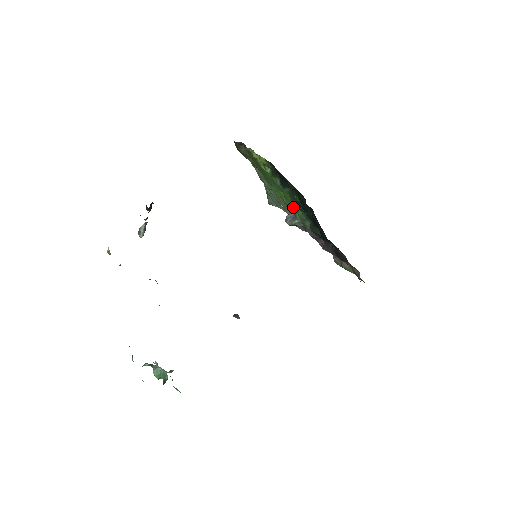
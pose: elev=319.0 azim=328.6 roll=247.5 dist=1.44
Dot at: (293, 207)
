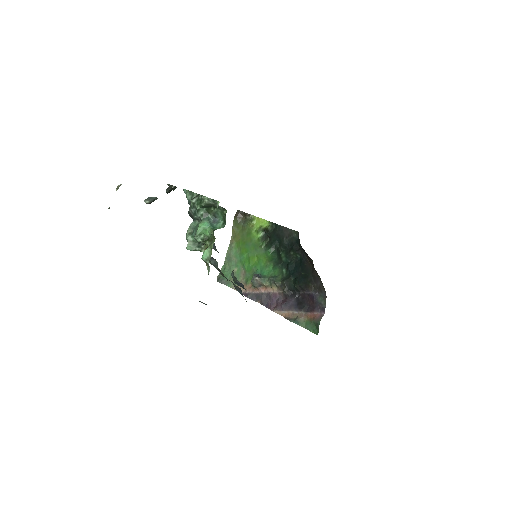
Dot at: (264, 270)
